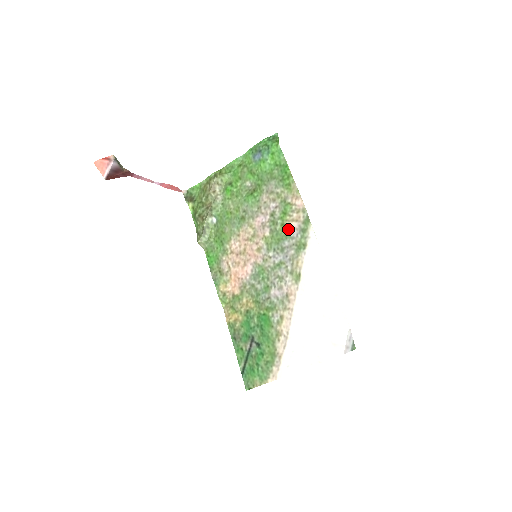
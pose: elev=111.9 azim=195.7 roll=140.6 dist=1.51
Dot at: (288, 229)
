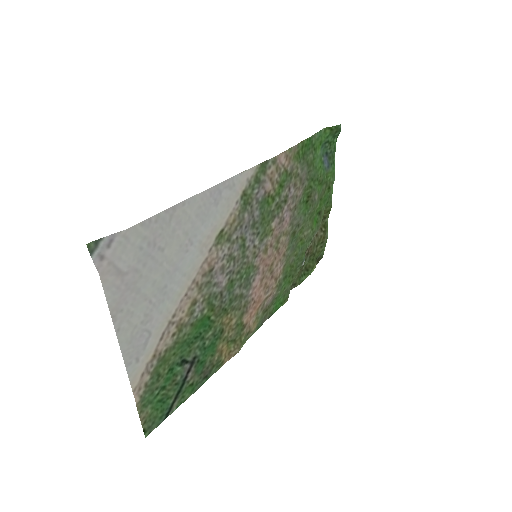
Dot at: (267, 197)
